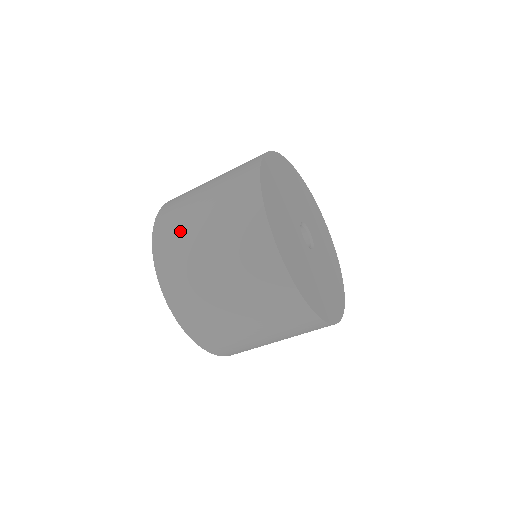
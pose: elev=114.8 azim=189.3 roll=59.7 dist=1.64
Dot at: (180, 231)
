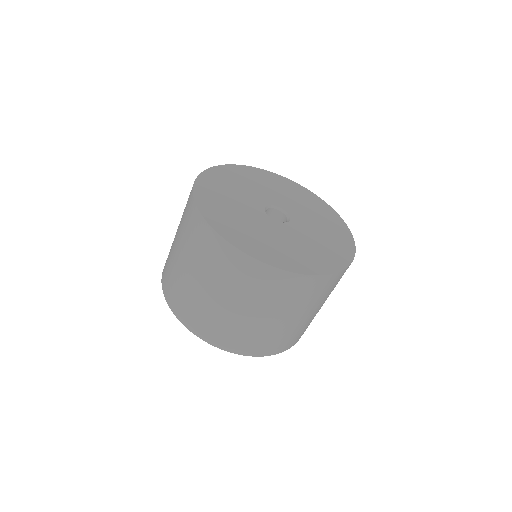
Dot at: occluded
